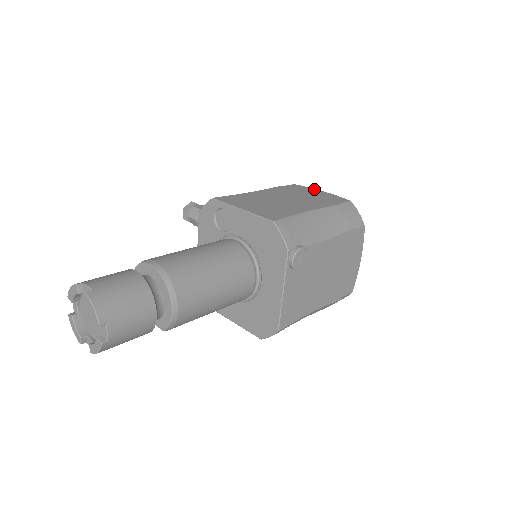
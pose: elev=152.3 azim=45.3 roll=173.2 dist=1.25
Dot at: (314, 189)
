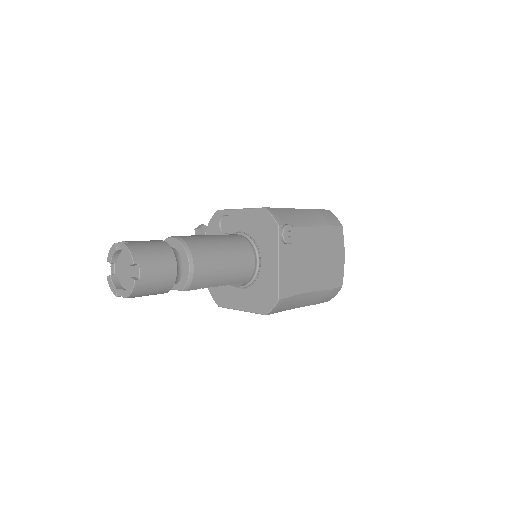
Dot at: occluded
